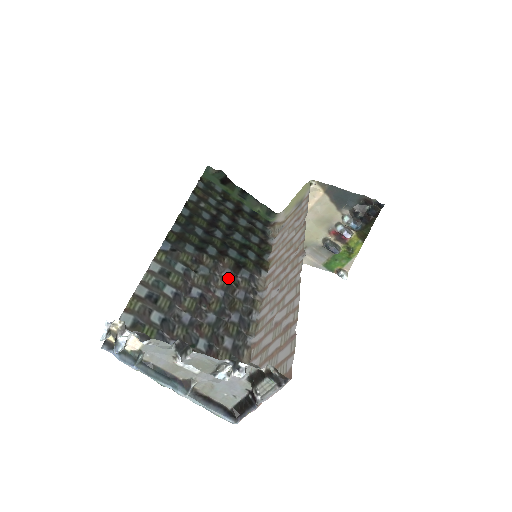
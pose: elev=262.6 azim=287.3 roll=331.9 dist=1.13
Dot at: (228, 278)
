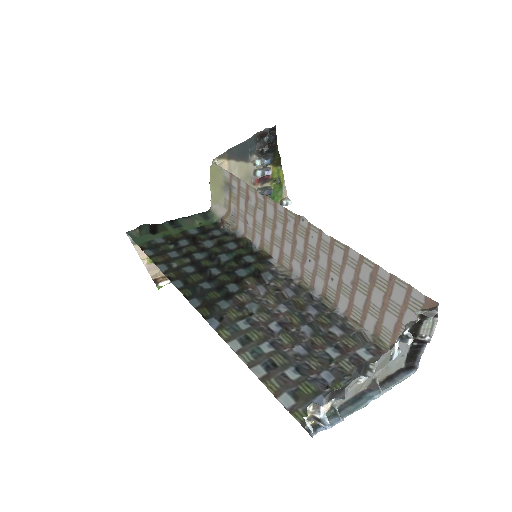
Dot at: (268, 292)
